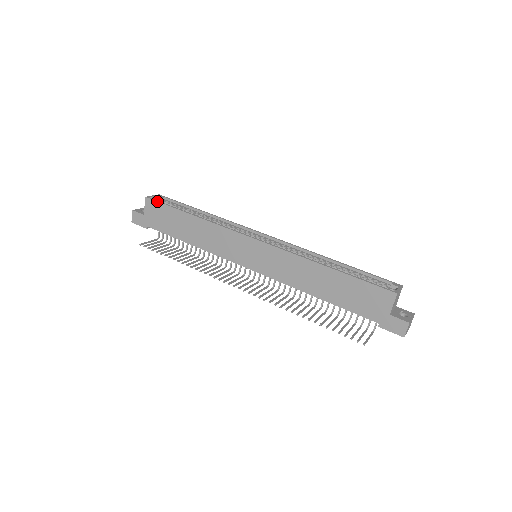
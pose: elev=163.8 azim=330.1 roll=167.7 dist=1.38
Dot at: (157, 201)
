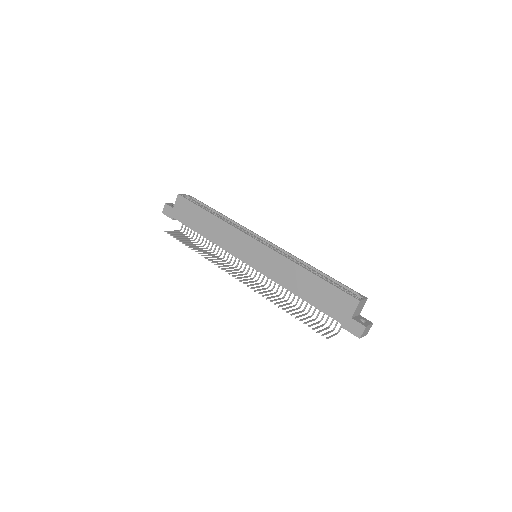
Dot at: (186, 198)
